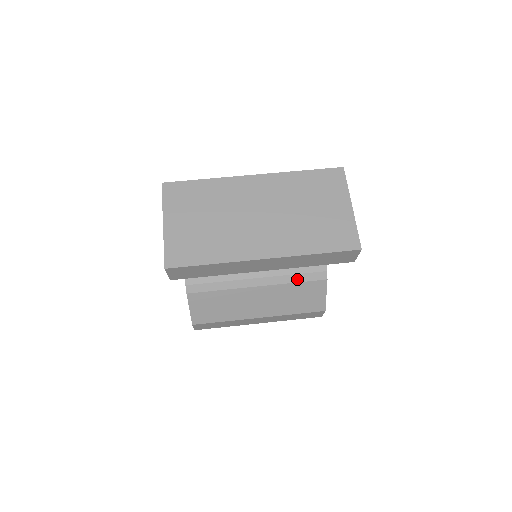
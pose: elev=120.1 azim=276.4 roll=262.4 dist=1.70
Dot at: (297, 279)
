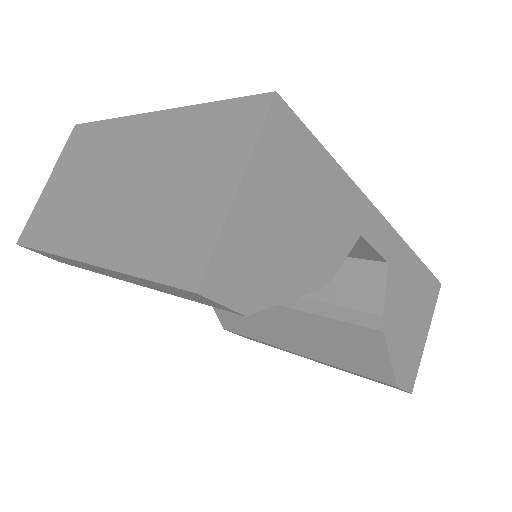
Dot at: (332, 313)
